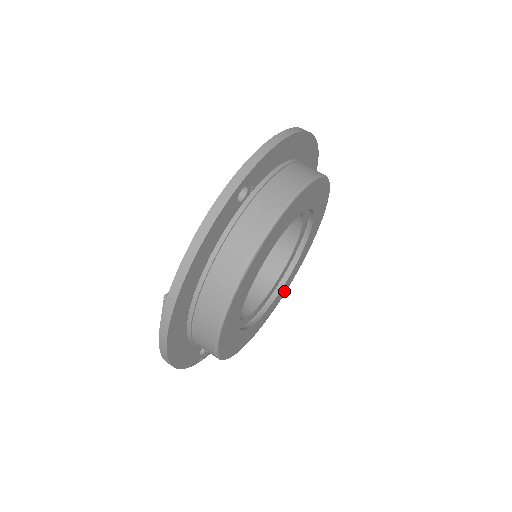
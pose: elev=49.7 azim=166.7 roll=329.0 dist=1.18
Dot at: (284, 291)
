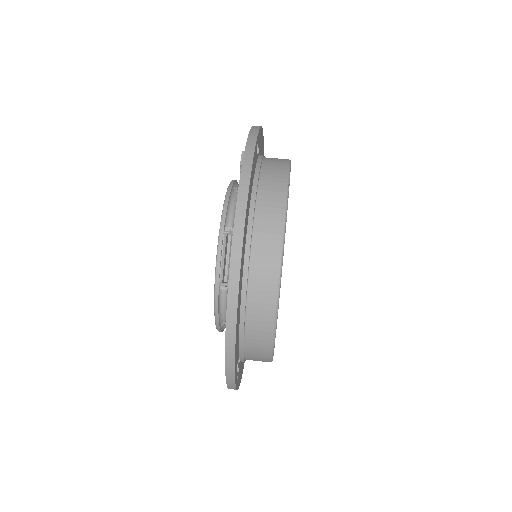
Dot at: occluded
